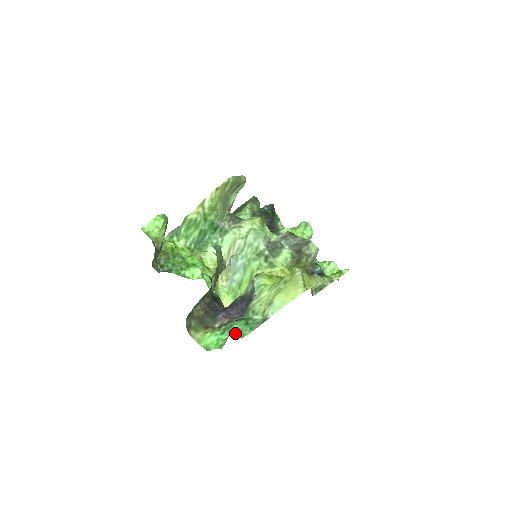
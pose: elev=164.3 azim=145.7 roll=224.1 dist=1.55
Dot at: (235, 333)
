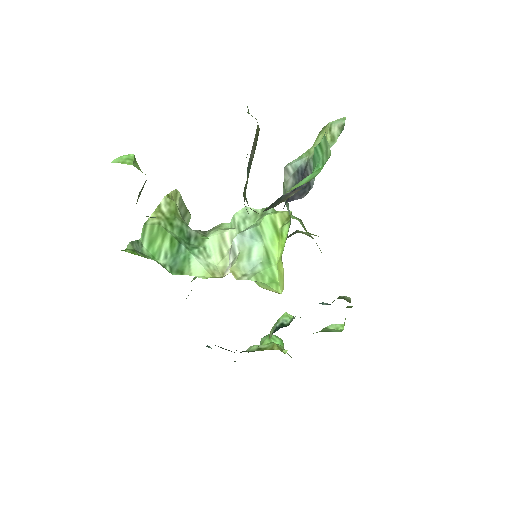
Dot at: occluded
